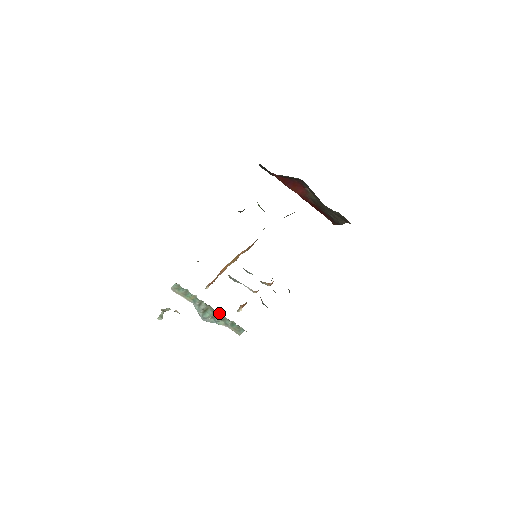
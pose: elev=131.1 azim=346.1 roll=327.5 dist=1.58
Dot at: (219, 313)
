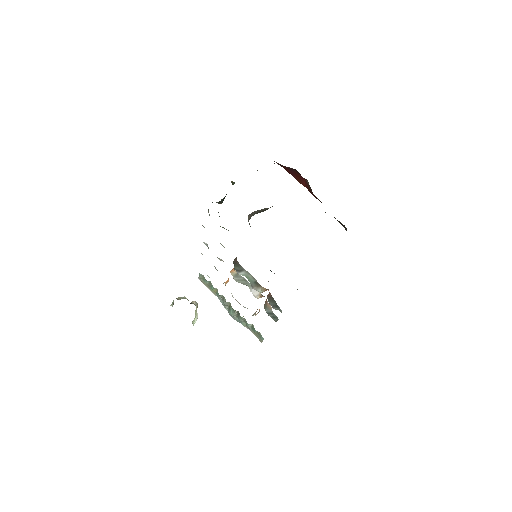
Dot at: (239, 313)
